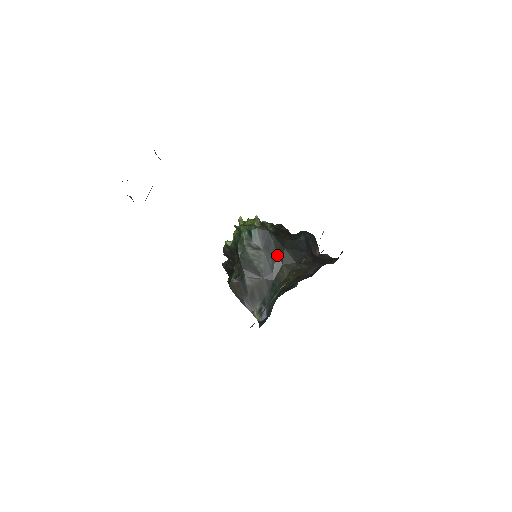
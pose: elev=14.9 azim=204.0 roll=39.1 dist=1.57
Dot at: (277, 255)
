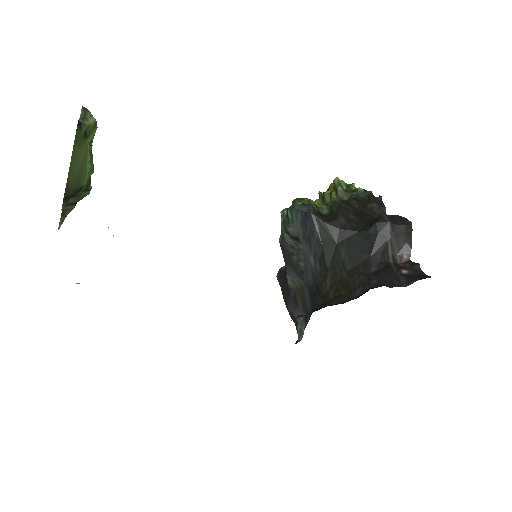
Dot at: (322, 253)
